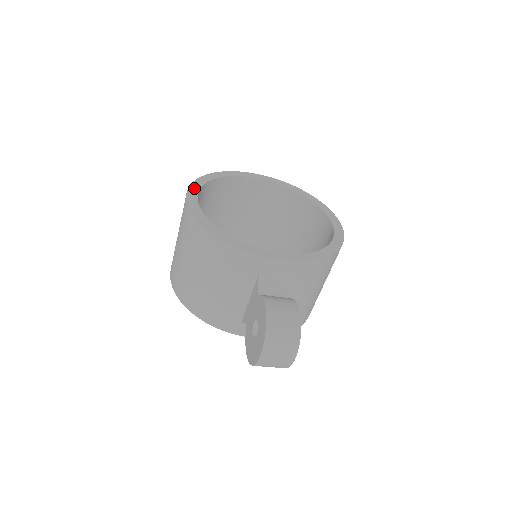
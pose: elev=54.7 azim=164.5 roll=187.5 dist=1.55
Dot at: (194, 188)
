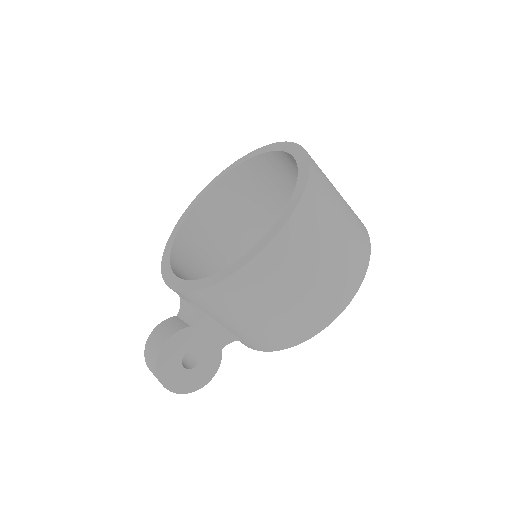
Dot at: (206, 189)
